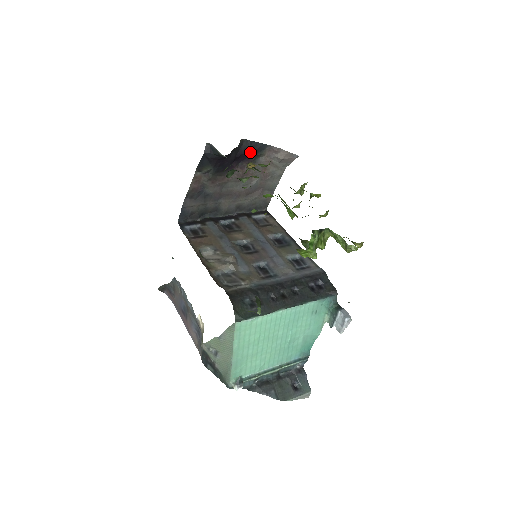
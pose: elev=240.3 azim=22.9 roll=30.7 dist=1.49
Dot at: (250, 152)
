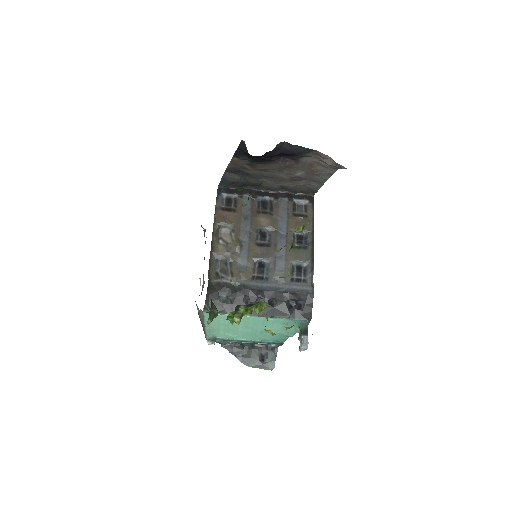
Dot at: (291, 153)
